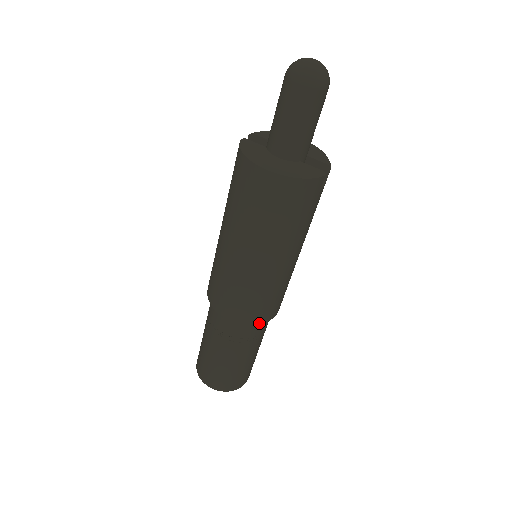
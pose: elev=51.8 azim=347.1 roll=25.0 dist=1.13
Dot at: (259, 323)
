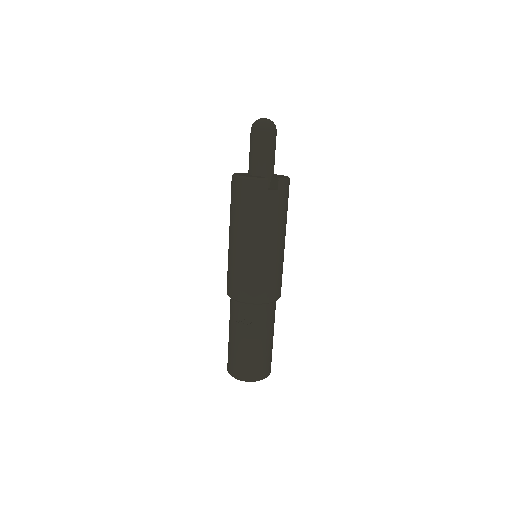
Dot at: (245, 301)
